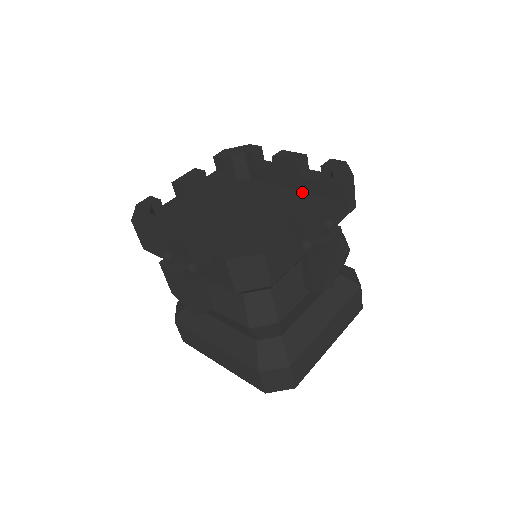
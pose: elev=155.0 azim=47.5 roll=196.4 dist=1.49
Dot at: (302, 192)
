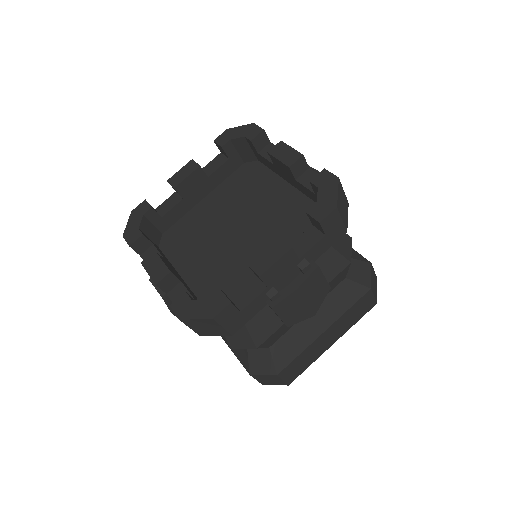
Dot at: (301, 194)
